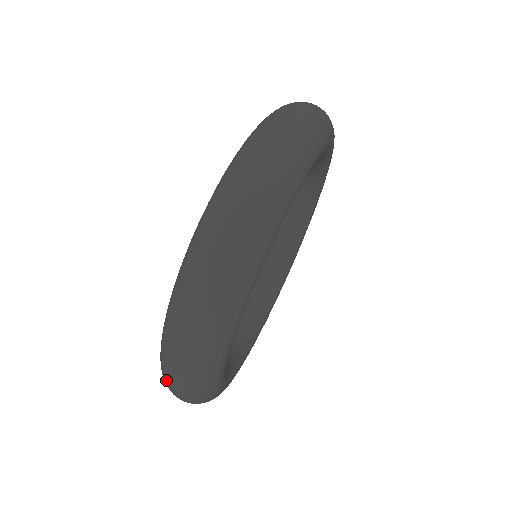
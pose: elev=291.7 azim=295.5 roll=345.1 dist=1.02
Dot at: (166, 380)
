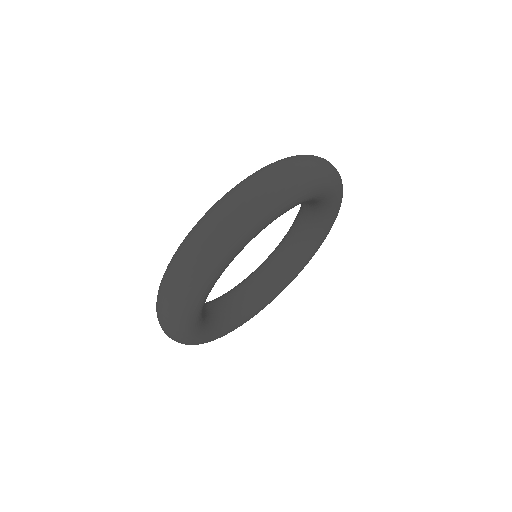
Dot at: (202, 224)
